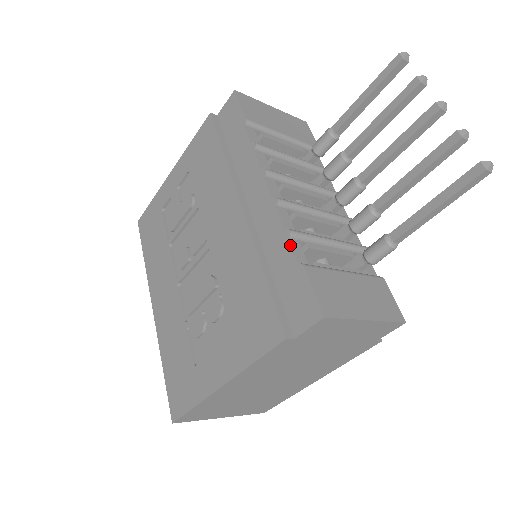
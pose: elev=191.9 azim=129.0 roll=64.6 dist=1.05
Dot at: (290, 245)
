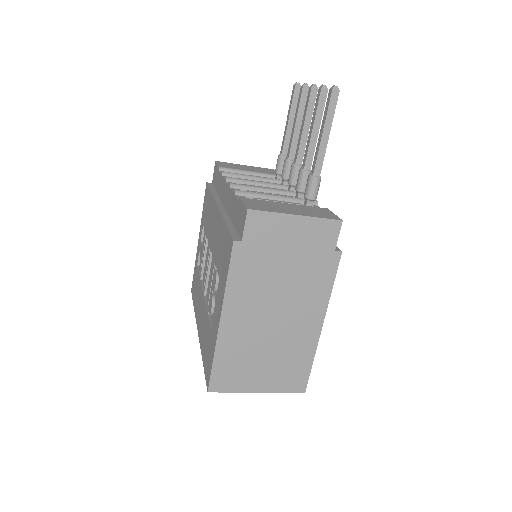
Dot at: (235, 196)
